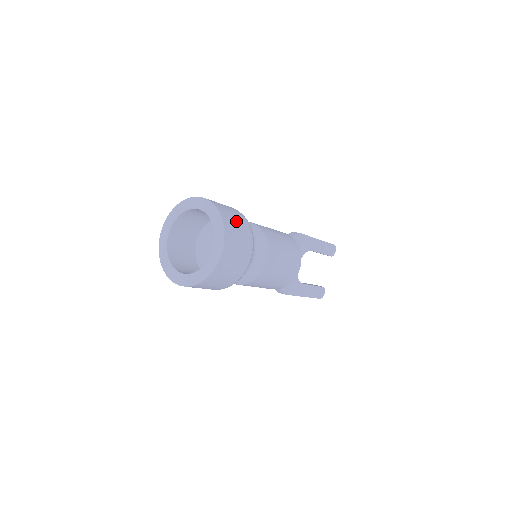
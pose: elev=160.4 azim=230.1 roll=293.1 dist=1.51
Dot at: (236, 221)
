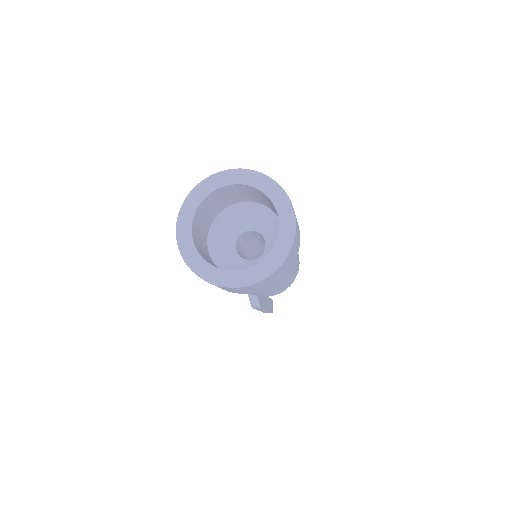
Dot at: occluded
